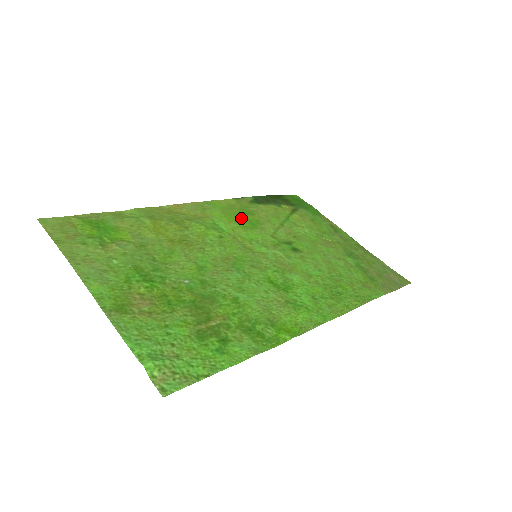
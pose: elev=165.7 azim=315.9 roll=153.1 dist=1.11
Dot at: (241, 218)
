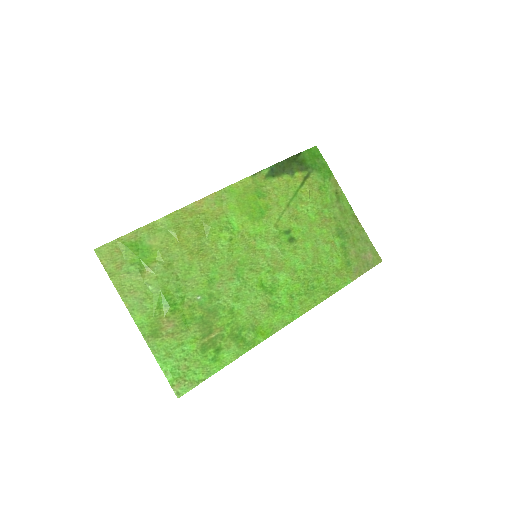
Dot at: (252, 206)
